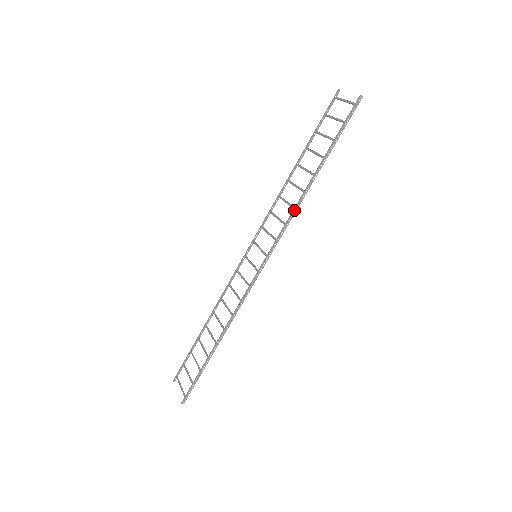
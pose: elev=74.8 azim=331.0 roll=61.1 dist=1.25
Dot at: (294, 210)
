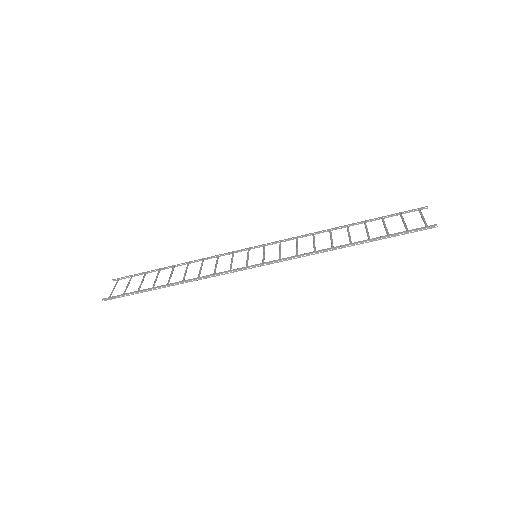
Dot at: (313, 252)
